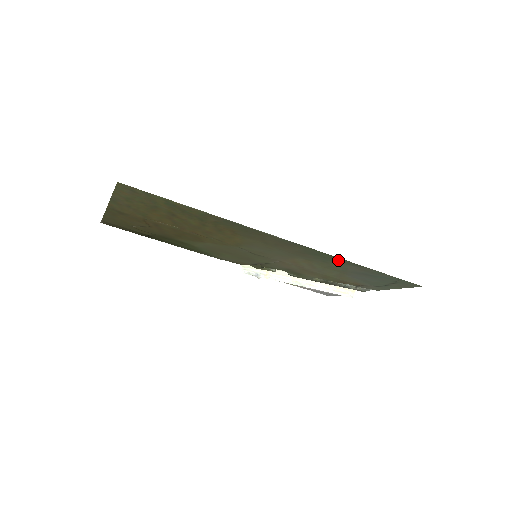
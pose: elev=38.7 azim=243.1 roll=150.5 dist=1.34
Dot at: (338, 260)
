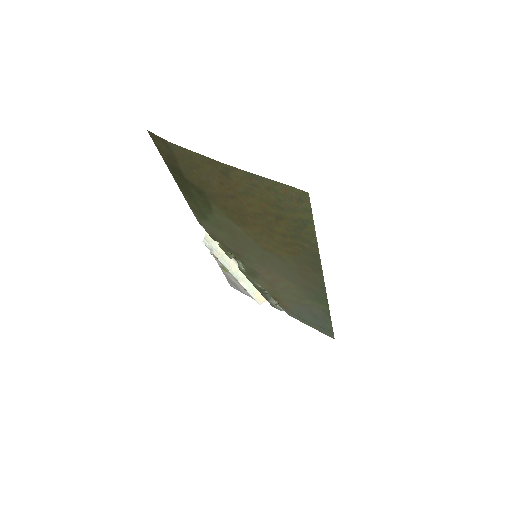
Dot at: (323, 306)
